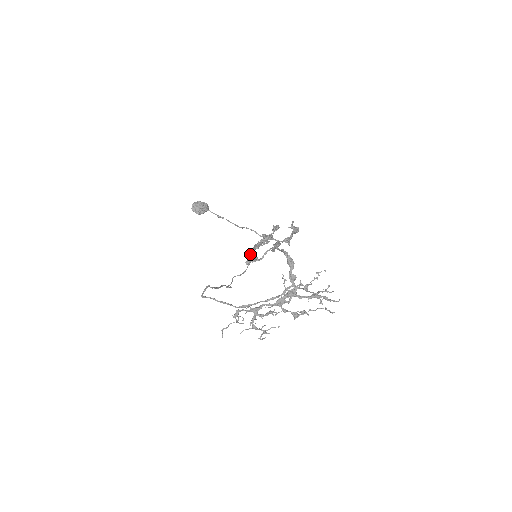
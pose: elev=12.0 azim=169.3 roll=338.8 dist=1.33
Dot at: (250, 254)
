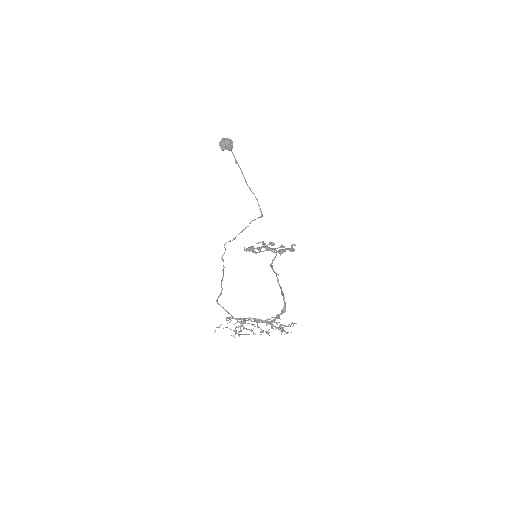
Dot at: (252, 249)
